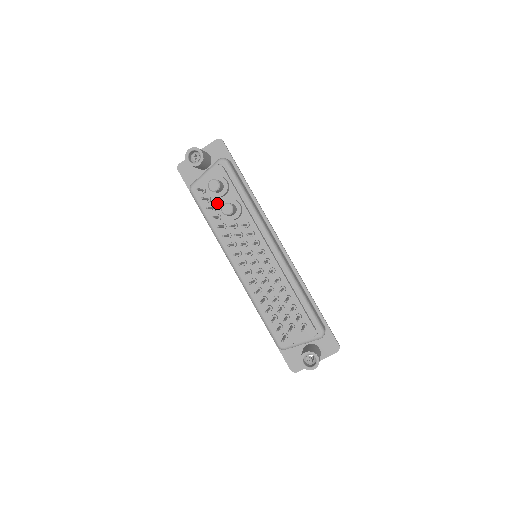
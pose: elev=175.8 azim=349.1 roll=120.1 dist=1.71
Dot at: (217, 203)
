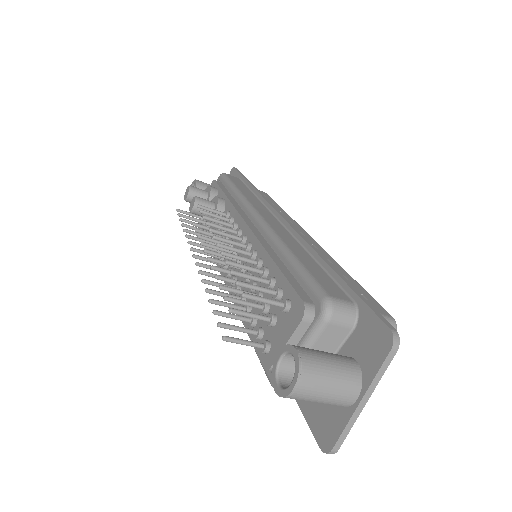
Dot at: occluded
